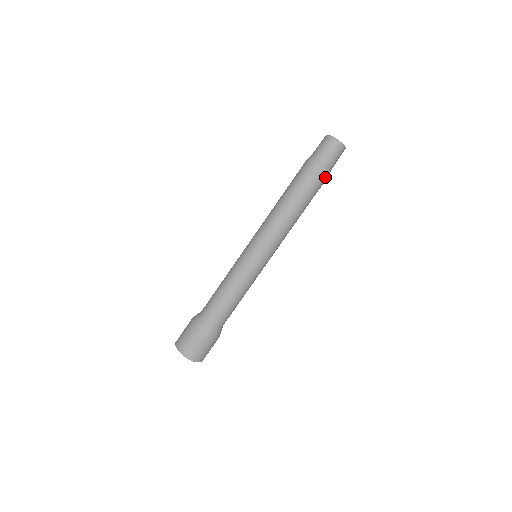
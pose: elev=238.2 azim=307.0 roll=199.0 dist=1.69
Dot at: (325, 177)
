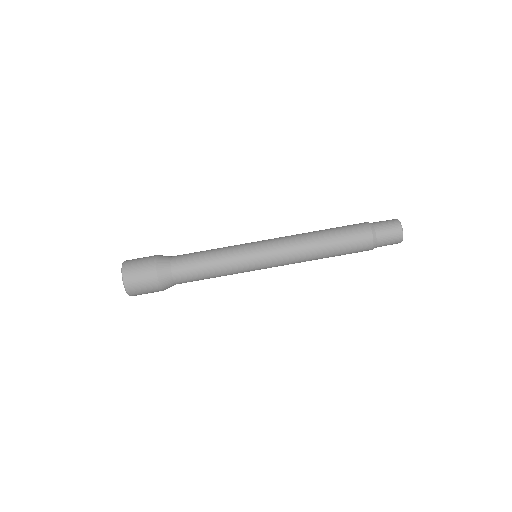
Dot at: (367, 245)
